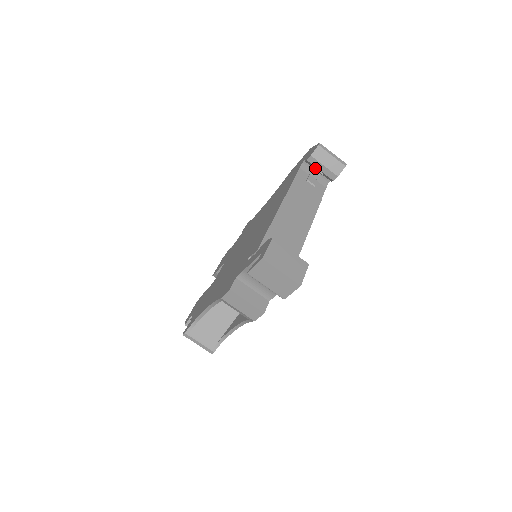
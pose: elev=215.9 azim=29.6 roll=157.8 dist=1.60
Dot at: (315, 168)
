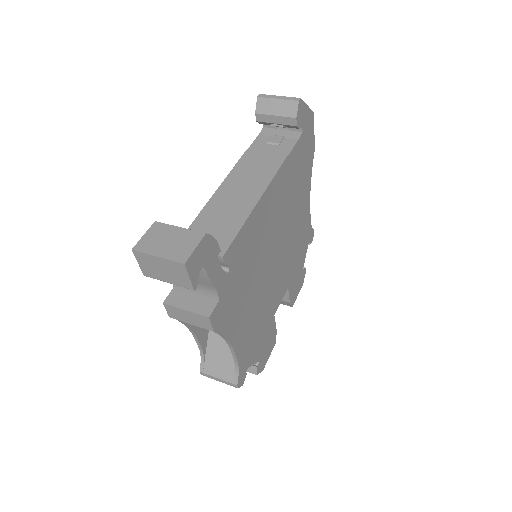
Dot at: (271, 124)
